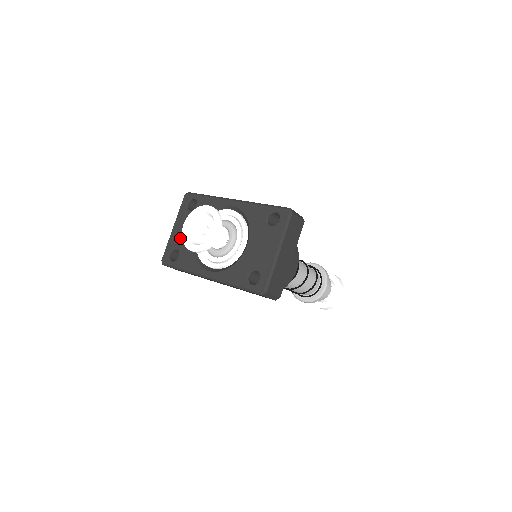
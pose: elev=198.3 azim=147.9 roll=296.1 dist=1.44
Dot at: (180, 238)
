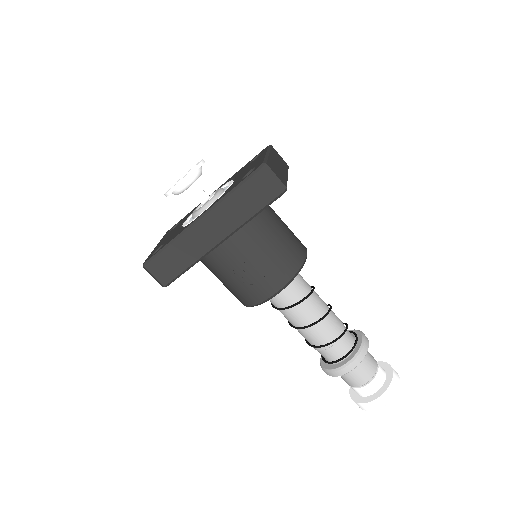
Dot at: (164, 241)
